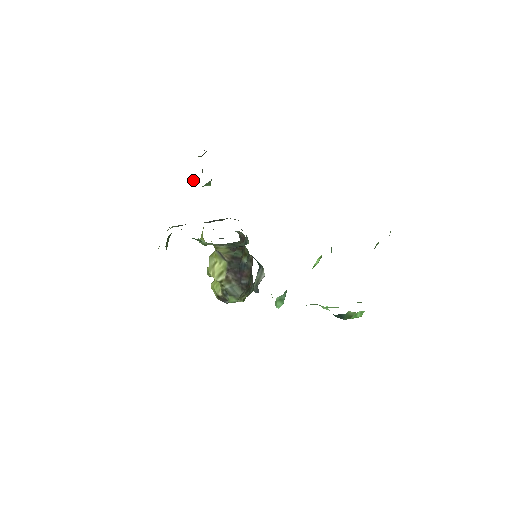
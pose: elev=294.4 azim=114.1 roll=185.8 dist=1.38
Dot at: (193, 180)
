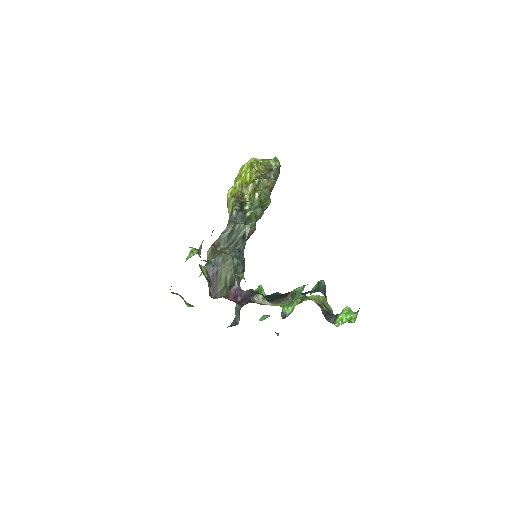
Dot at: (199, 252)
